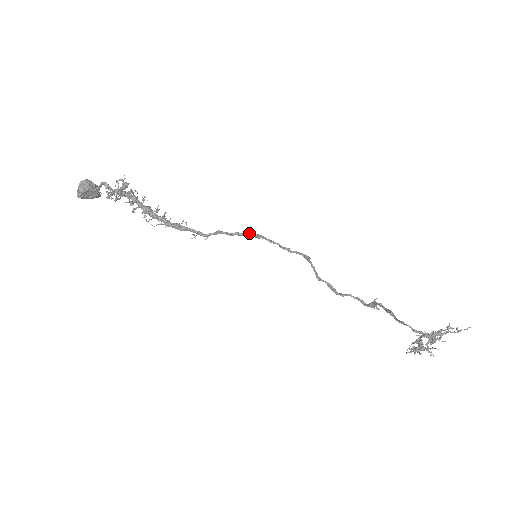
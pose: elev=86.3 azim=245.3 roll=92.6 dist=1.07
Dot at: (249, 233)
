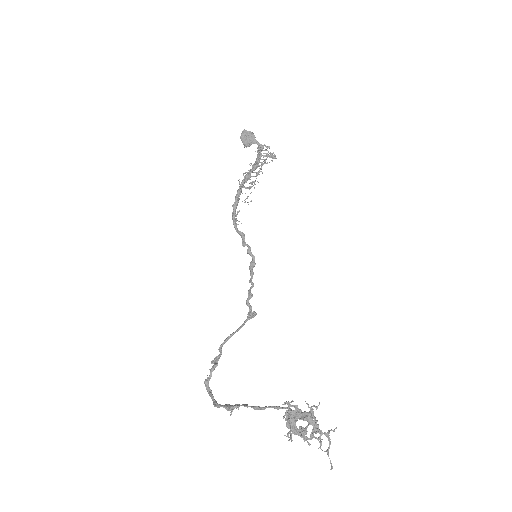
Dot at: (254, 257)
